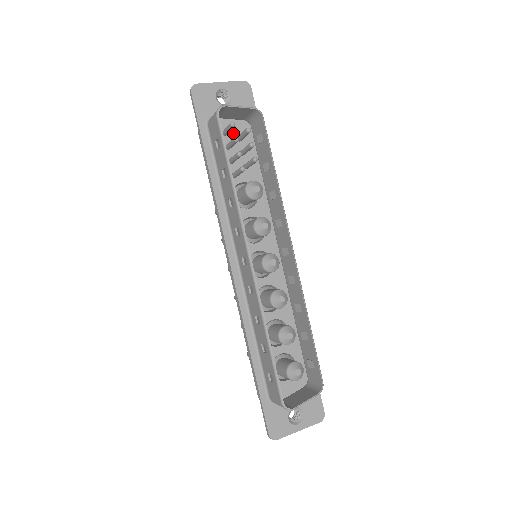
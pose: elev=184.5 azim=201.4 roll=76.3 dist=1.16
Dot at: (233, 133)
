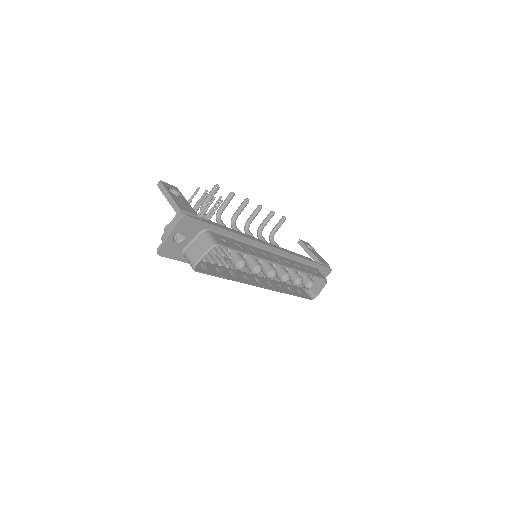
Dot at: occluded
